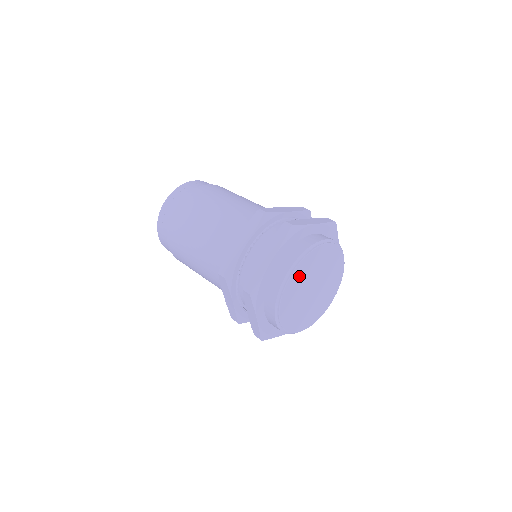
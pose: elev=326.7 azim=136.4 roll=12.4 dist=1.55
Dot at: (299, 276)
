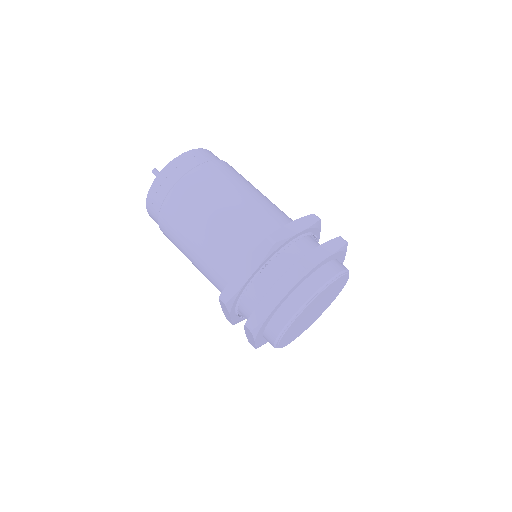
Dot at: (303, 314)
